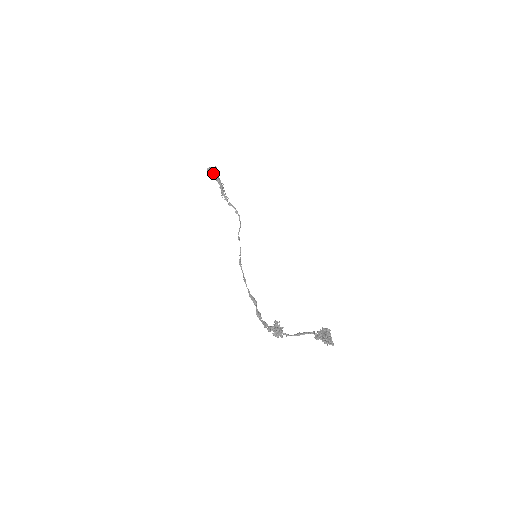
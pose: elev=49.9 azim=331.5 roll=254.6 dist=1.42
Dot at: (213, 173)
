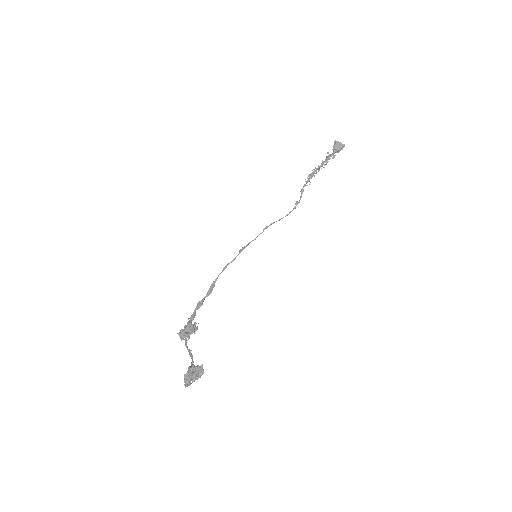
Dot at: (335, 149)
